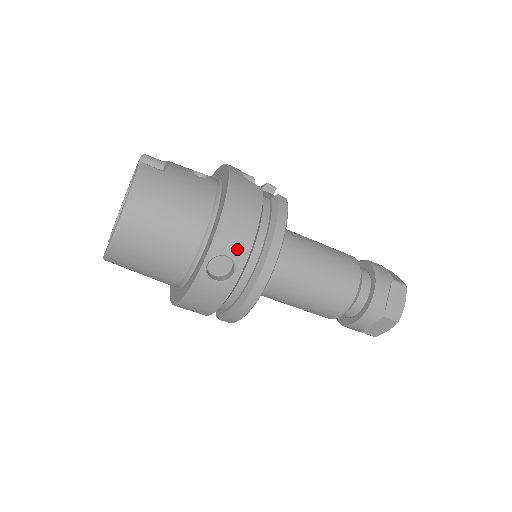
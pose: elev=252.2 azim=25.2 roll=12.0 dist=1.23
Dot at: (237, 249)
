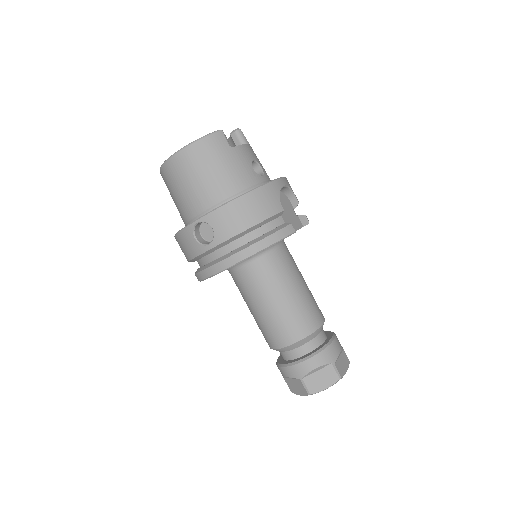
Dot at: (222, 230)
